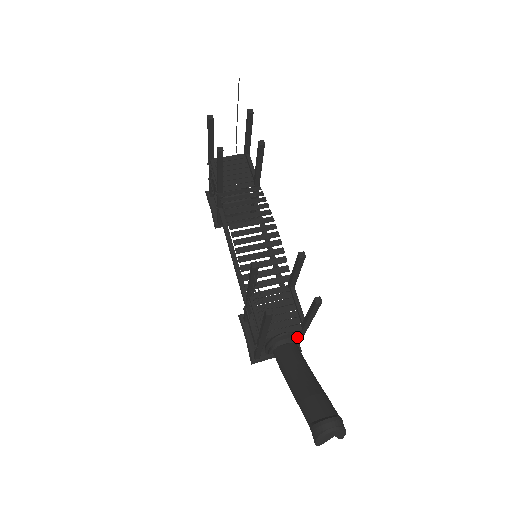
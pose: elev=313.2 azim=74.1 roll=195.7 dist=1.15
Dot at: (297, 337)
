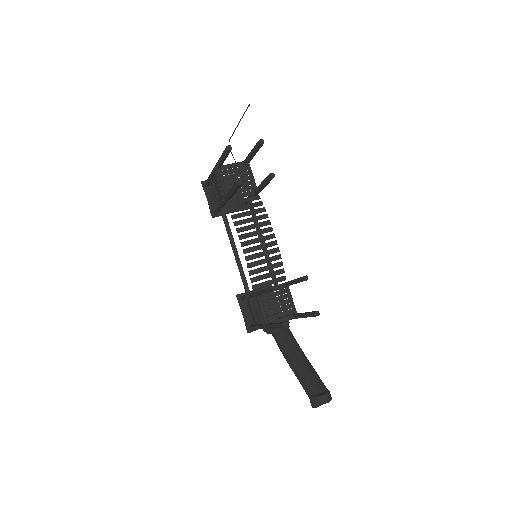
Dot at: occluded
